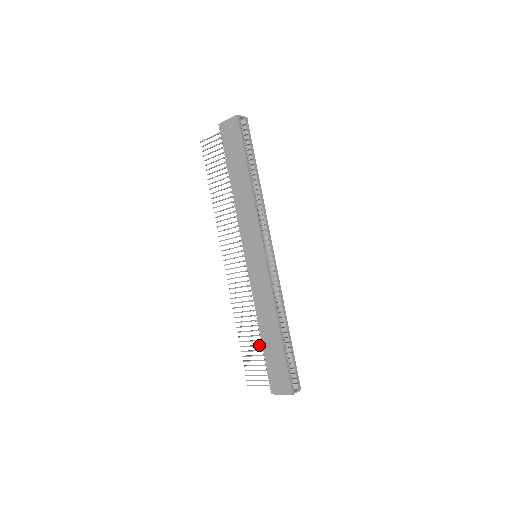
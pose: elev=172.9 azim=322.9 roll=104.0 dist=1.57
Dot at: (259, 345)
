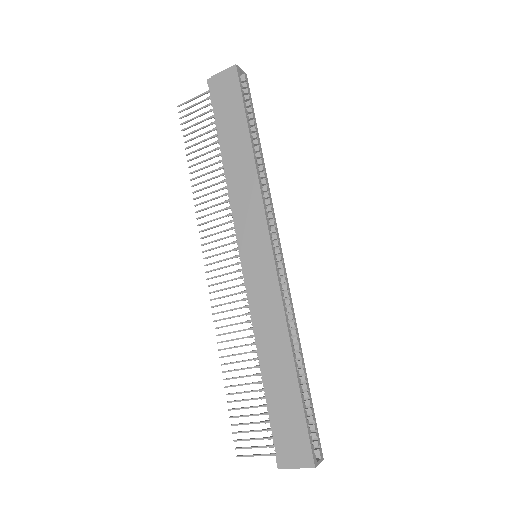
Dot at: occluded
